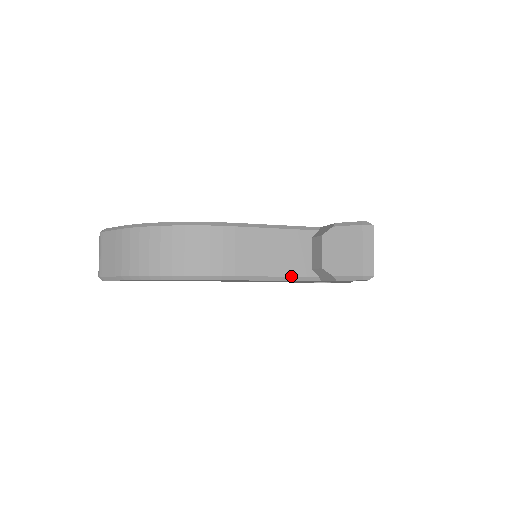
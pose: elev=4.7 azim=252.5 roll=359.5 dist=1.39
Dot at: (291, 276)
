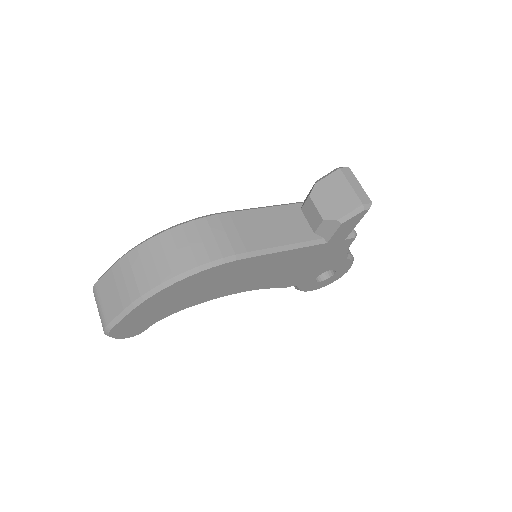
Dot at: (298, 242)
